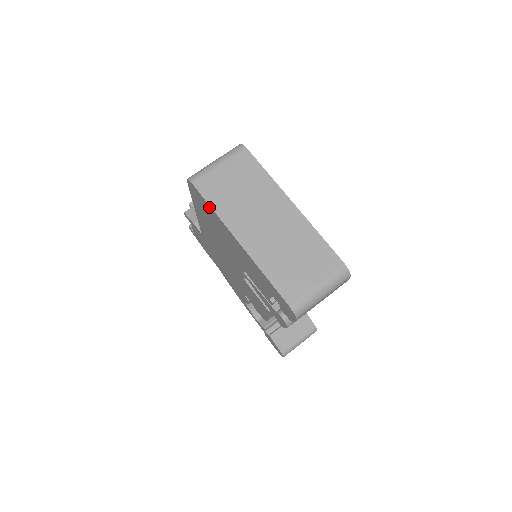
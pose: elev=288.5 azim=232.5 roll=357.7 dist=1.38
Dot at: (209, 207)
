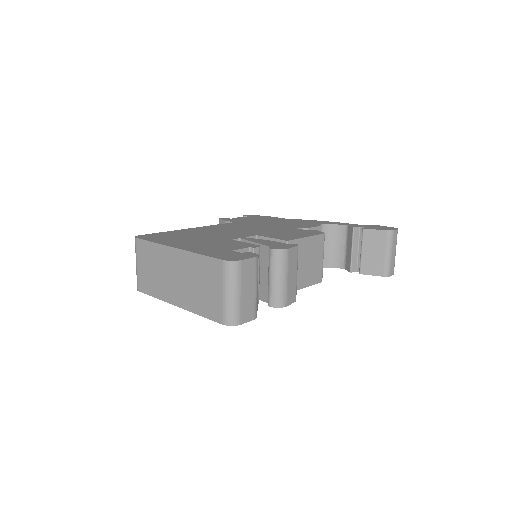
Dot at: occluded
